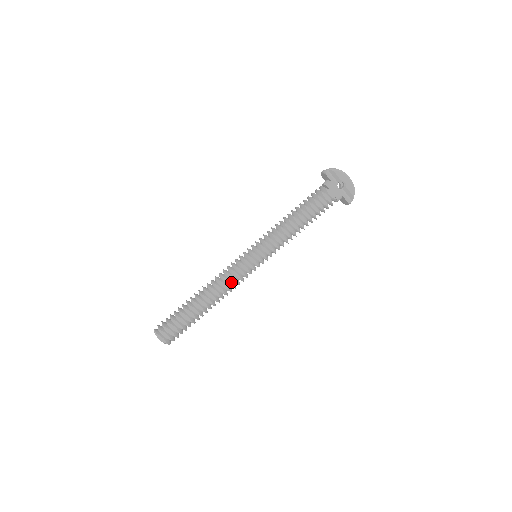
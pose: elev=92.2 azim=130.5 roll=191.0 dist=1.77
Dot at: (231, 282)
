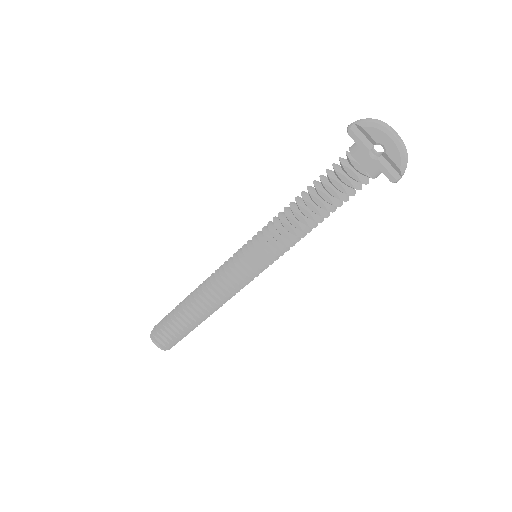
Dot at: (223, 290)
